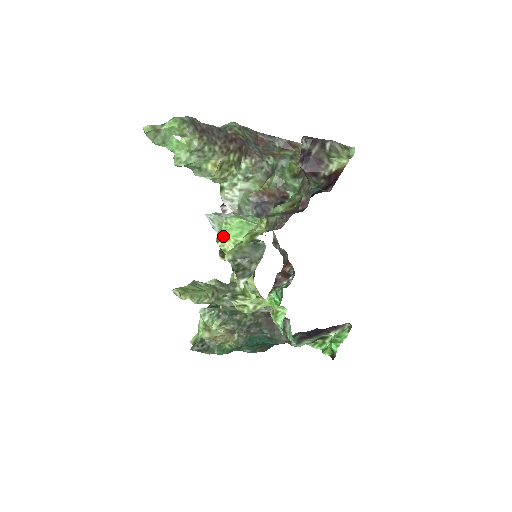
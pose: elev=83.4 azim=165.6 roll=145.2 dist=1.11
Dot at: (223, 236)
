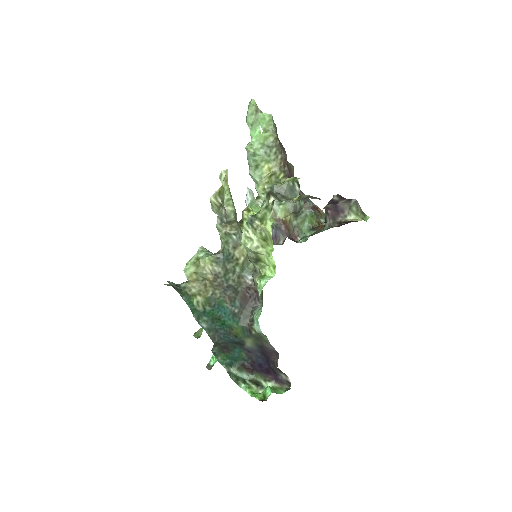
Dot at: (251, 209)
